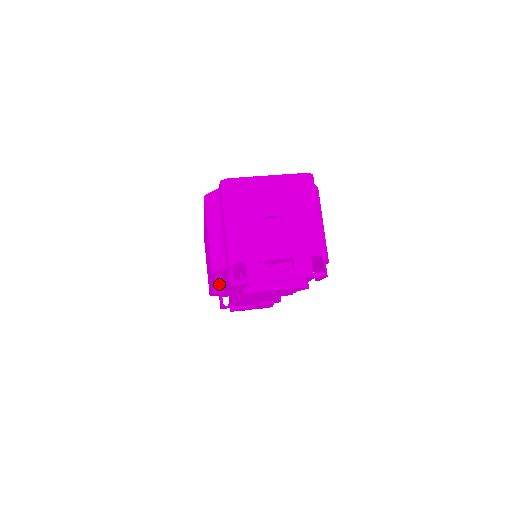
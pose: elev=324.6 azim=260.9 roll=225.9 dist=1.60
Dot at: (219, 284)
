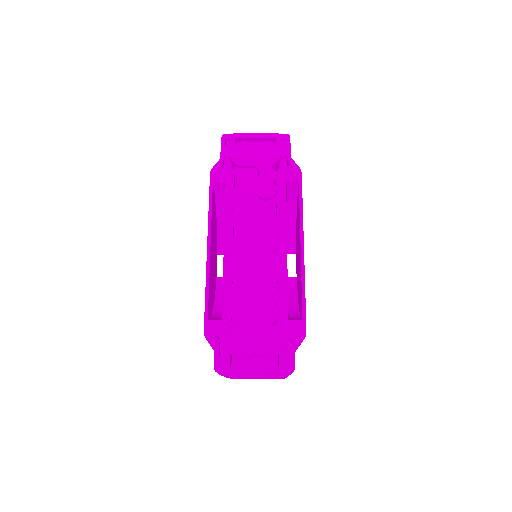
Dot at: occluded
